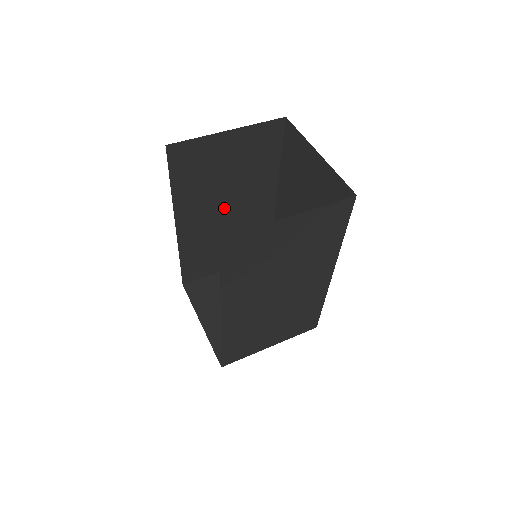
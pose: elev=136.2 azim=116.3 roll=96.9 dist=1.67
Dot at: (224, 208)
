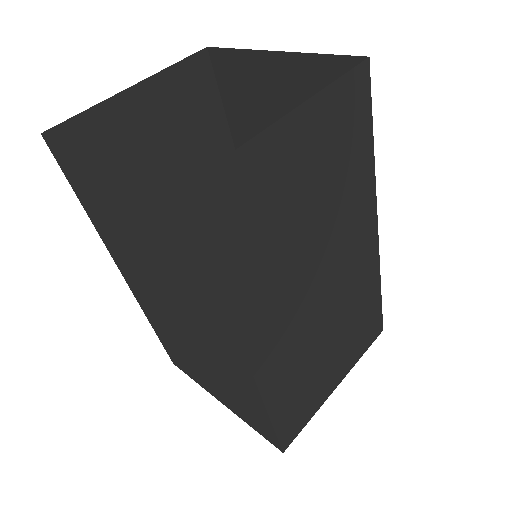
Dot at: (181, 221)
